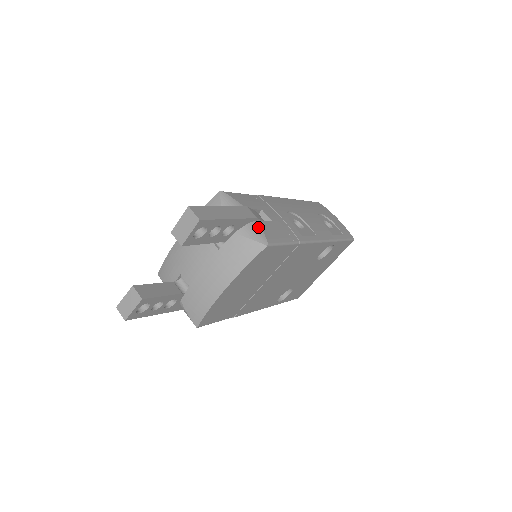
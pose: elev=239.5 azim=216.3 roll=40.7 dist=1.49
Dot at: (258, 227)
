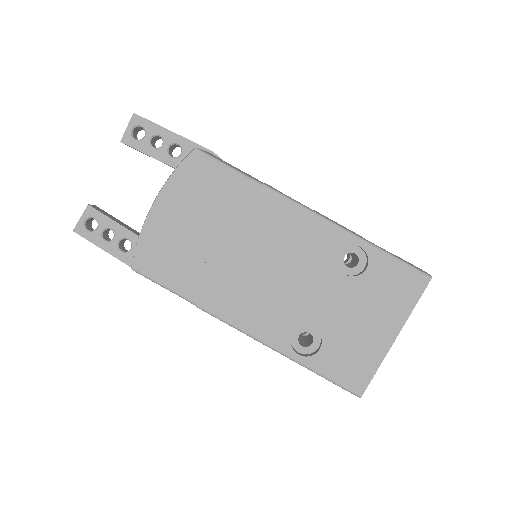
Dot at: occluded
